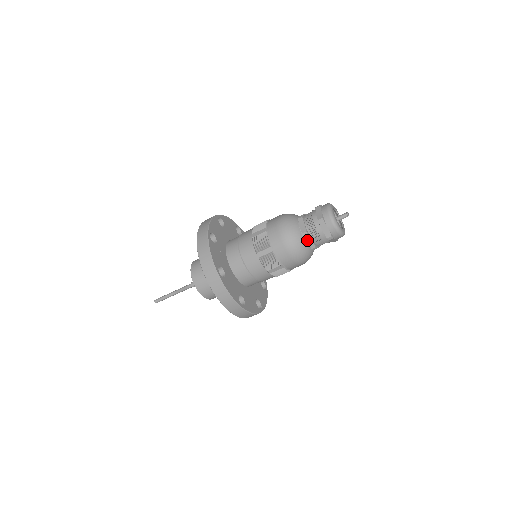
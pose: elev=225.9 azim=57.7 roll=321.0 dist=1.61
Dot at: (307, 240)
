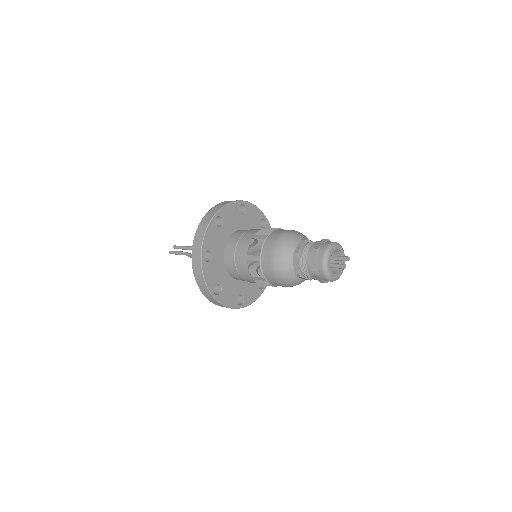
Dot at: (301, 278)
